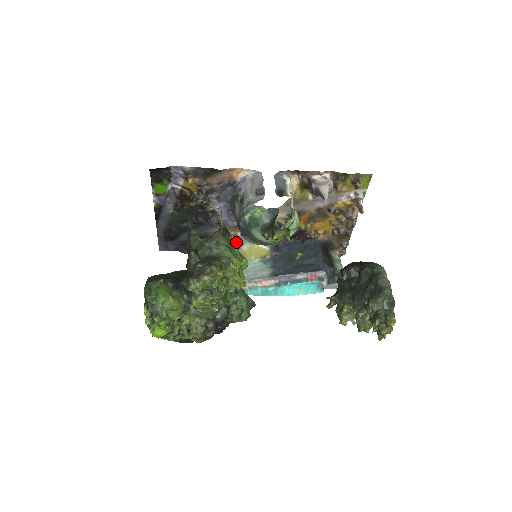
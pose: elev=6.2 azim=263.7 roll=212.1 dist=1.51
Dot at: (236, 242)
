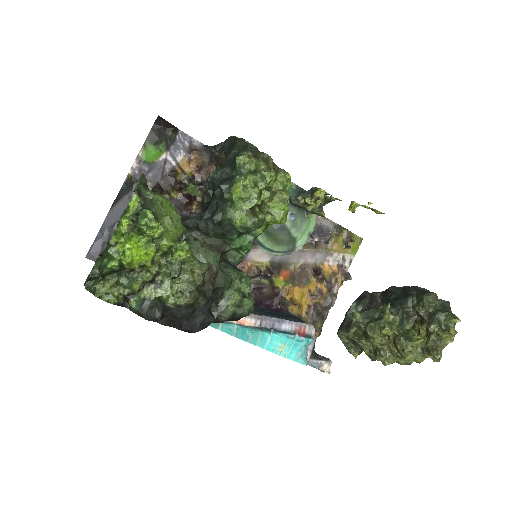
Dot at: occluded
